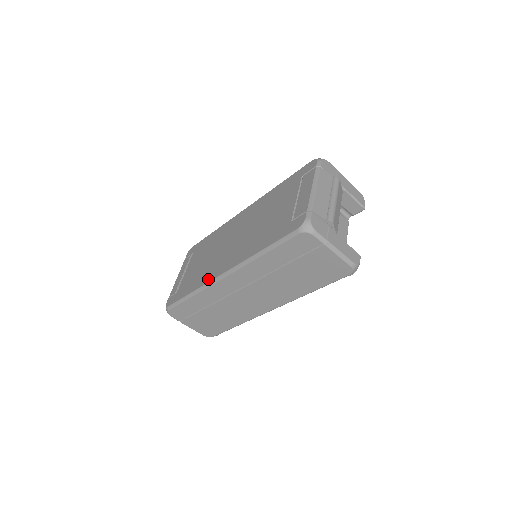
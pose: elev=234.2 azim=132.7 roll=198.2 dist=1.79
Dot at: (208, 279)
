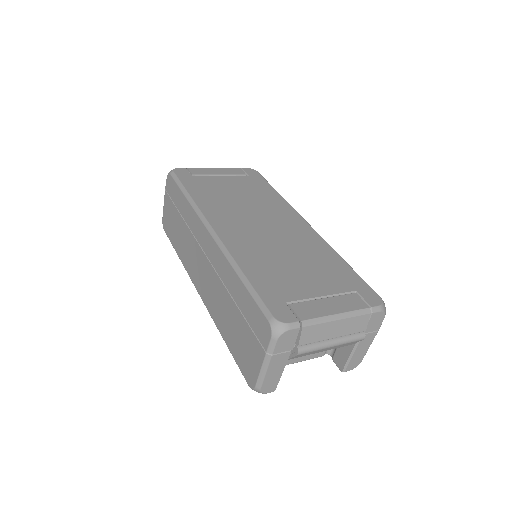
Dot at: (208, 212)
